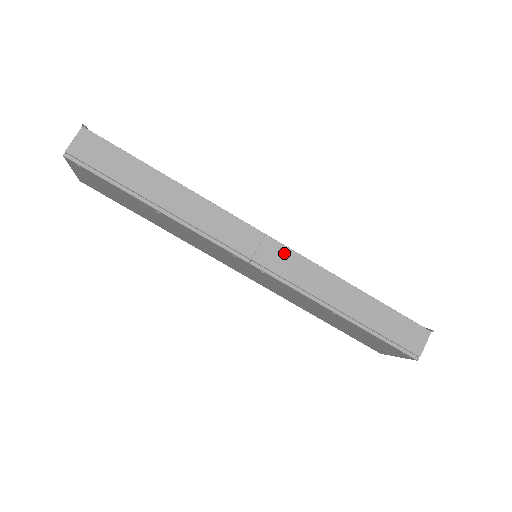
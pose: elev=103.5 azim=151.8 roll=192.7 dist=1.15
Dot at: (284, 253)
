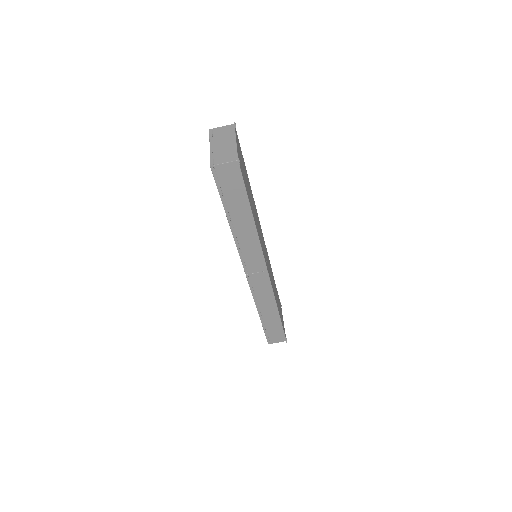
Dot at: (266, 282)
